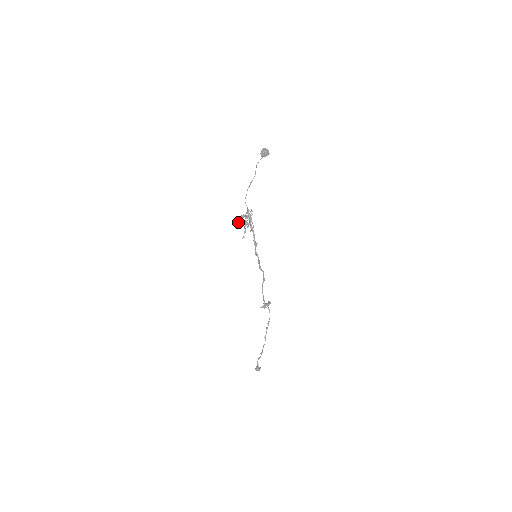
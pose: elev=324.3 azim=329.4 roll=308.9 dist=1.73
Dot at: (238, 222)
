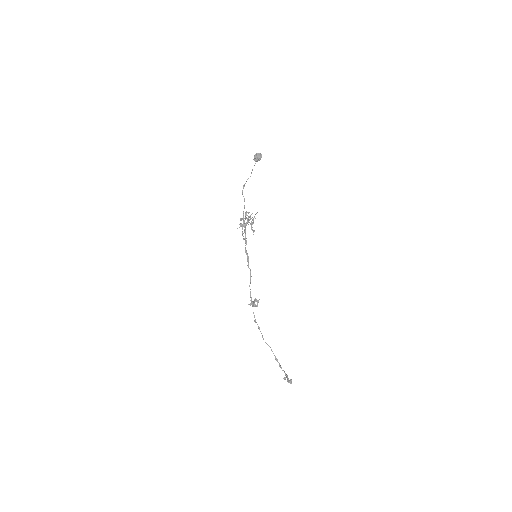
Dot at: (240, 225)
